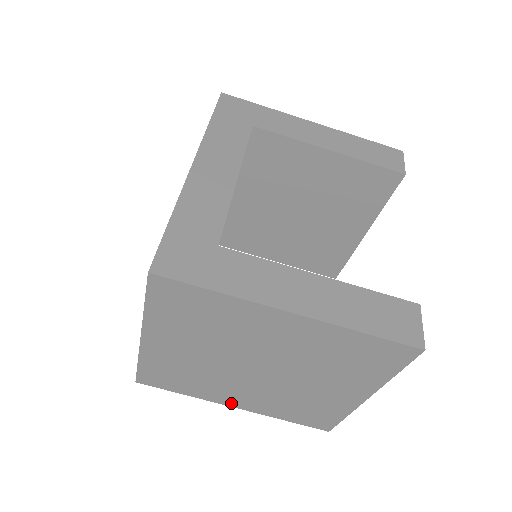
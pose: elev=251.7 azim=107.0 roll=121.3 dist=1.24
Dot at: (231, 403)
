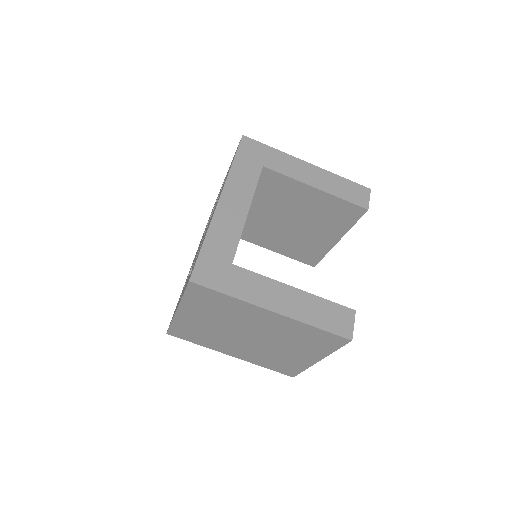
Dot at: (229, 353)
